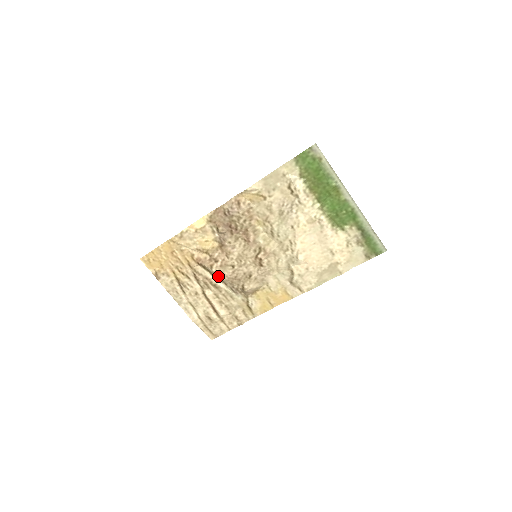
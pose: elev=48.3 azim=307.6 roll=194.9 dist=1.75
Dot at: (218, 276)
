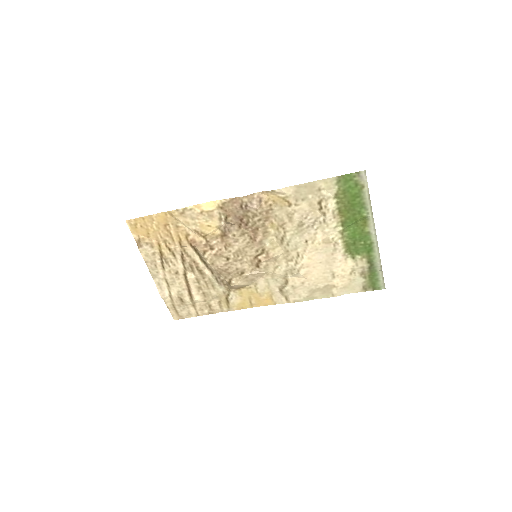
Dot at: (208, 263)
